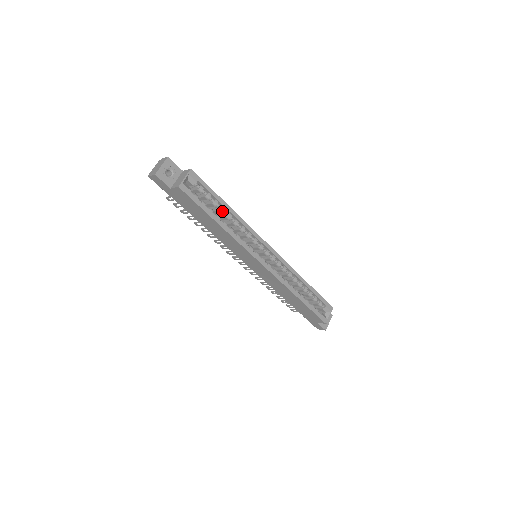
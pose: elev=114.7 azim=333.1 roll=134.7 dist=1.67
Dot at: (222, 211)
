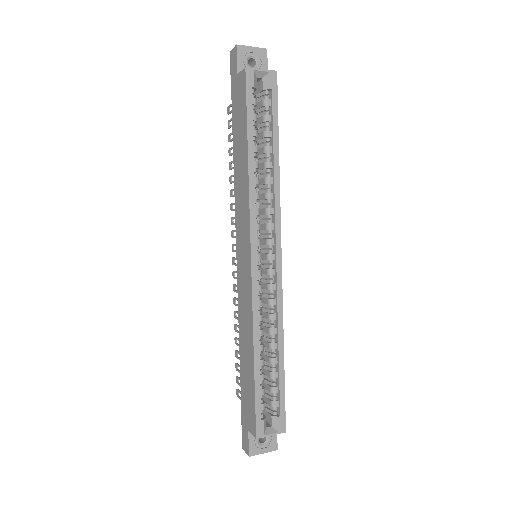
Dot at: (266, 150)
